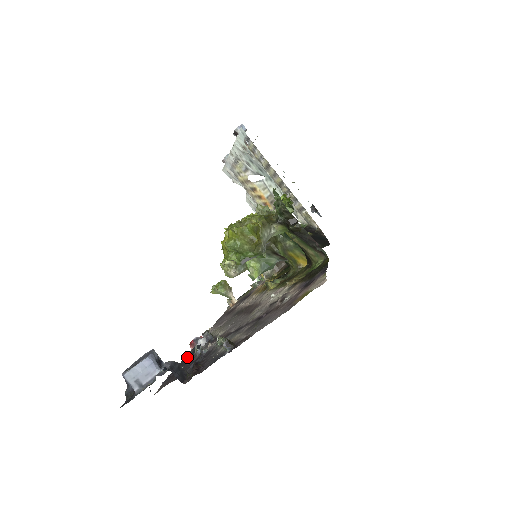
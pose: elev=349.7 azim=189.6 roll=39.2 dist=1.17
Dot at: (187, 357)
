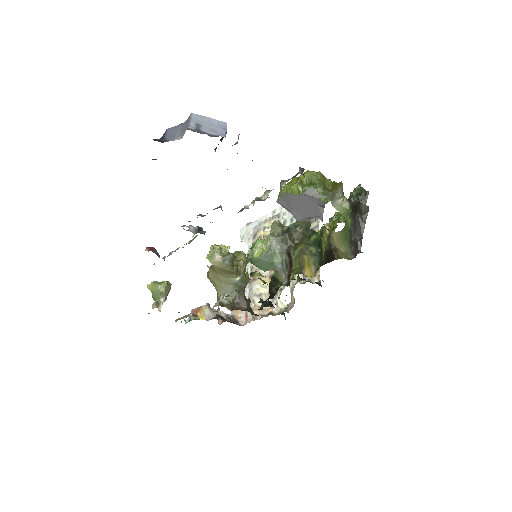
Dot at: occluded
